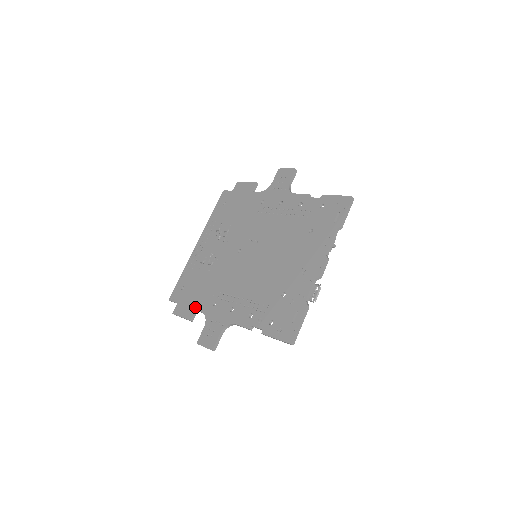
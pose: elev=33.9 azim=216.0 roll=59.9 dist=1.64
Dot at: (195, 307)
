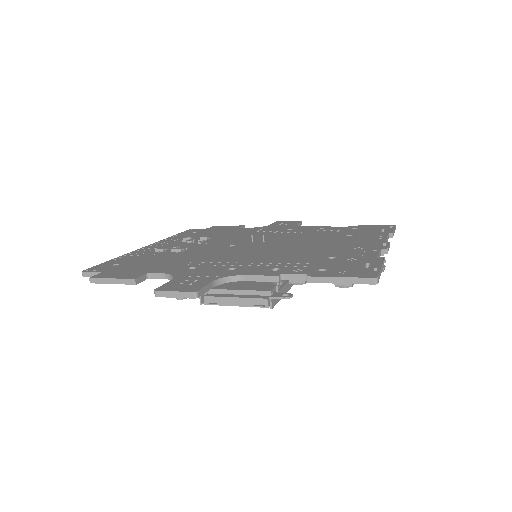
Dot at: (147, 271)
